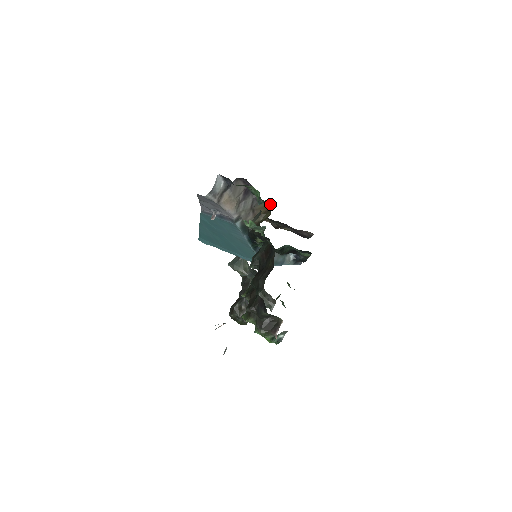
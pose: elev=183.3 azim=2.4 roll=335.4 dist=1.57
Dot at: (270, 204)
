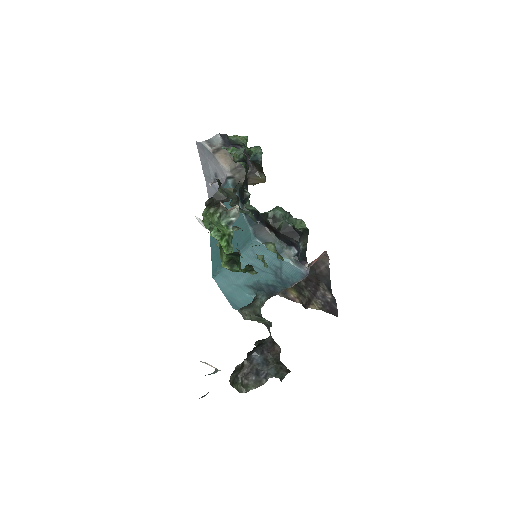
Dot at: (261, 163)
